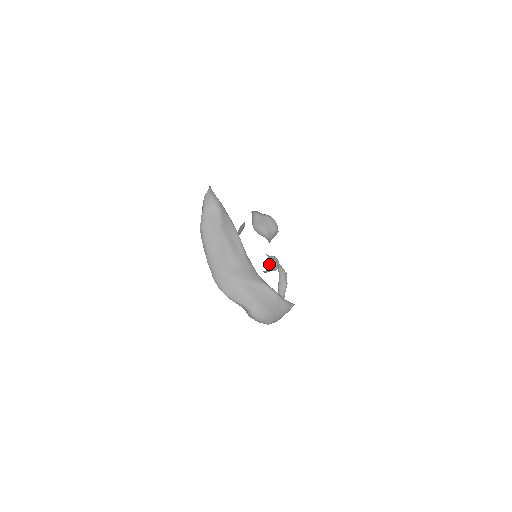
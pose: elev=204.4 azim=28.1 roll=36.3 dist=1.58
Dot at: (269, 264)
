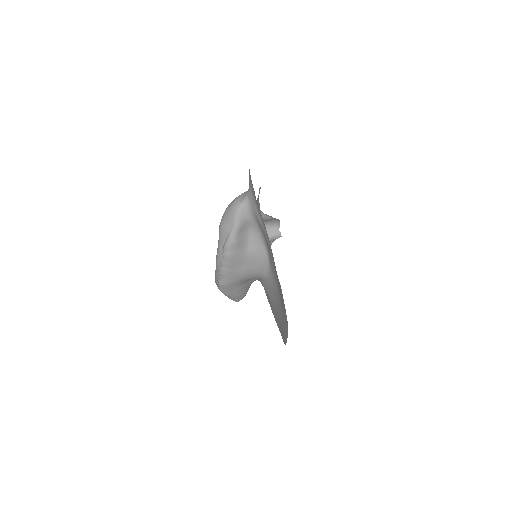
Dot at: occluded
